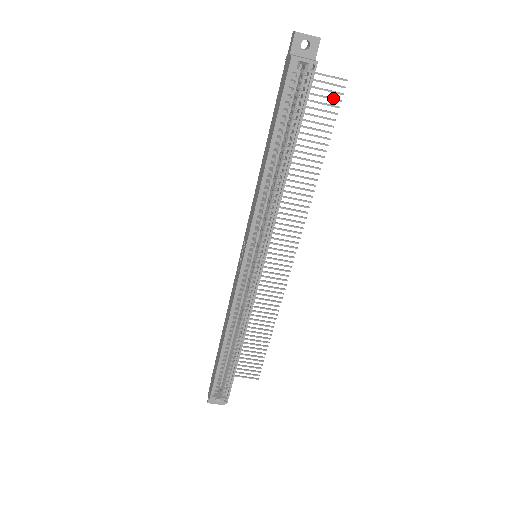
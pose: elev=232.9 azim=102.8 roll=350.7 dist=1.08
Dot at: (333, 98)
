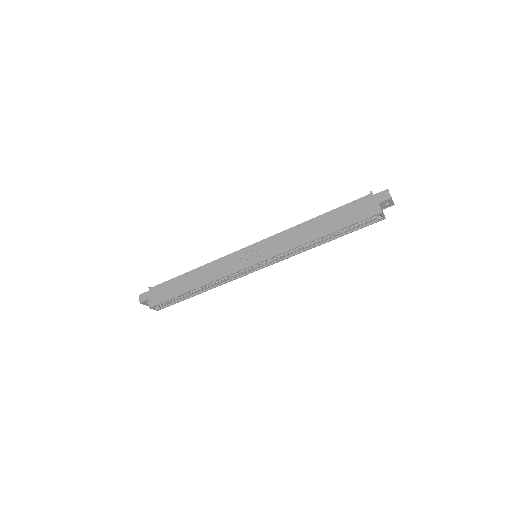
Dot at: occluded
